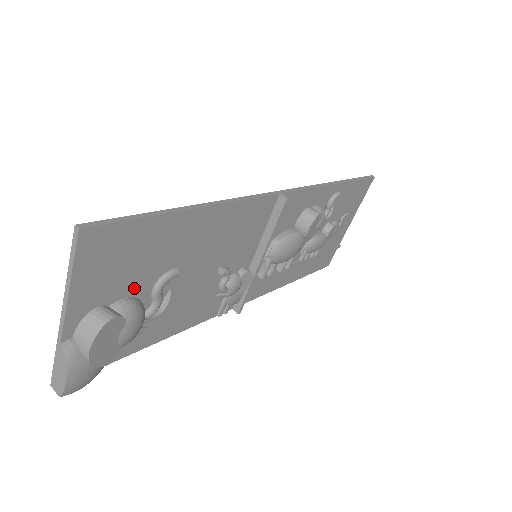
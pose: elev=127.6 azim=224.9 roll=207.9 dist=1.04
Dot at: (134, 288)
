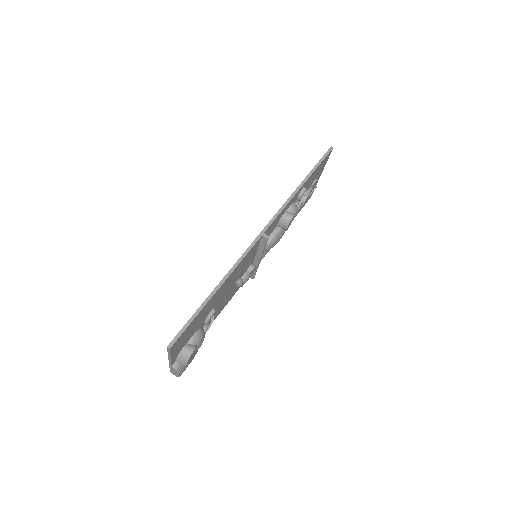
Dot at: (196, 330)
